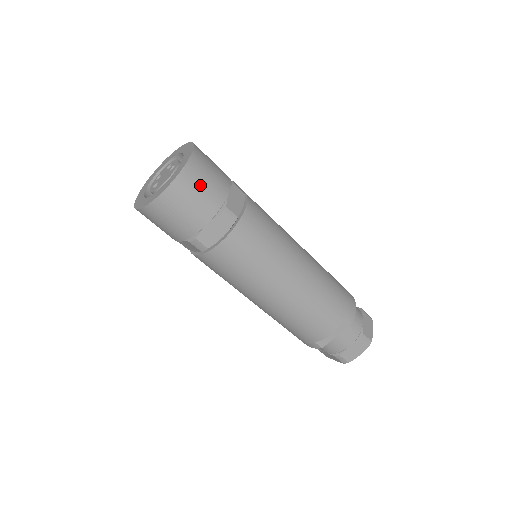
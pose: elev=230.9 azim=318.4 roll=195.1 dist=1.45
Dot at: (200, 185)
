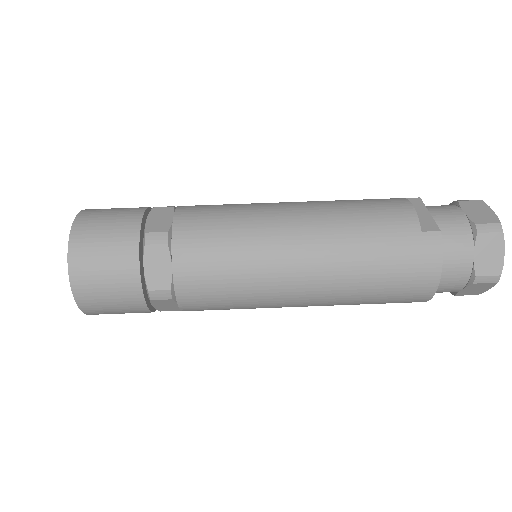
Dot at: occluded
